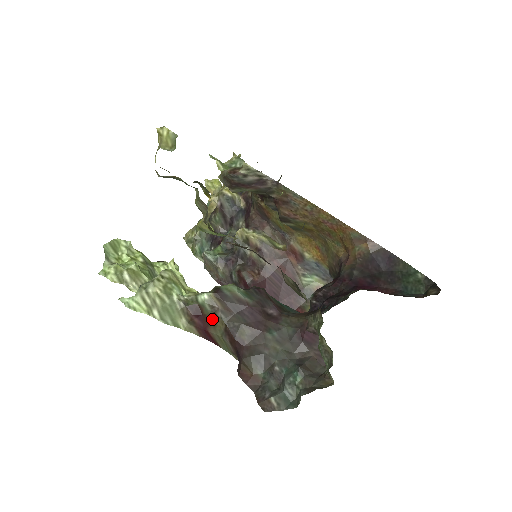
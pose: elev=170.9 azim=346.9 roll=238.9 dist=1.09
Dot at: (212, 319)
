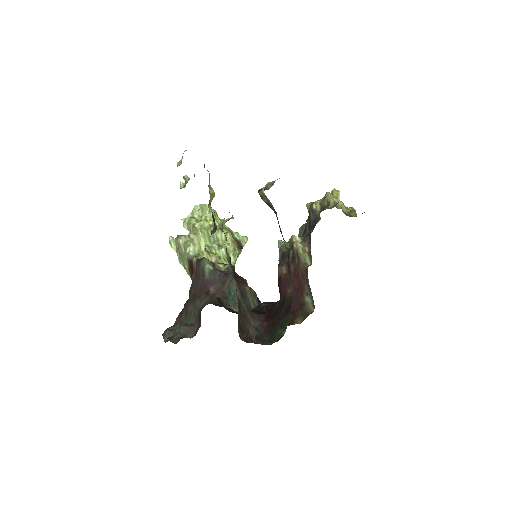
Dot at: occluded
